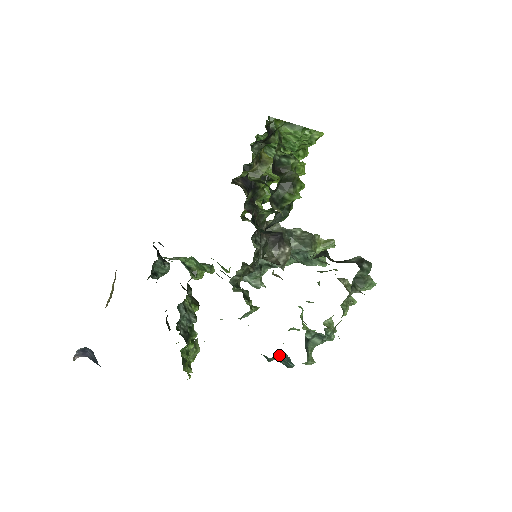
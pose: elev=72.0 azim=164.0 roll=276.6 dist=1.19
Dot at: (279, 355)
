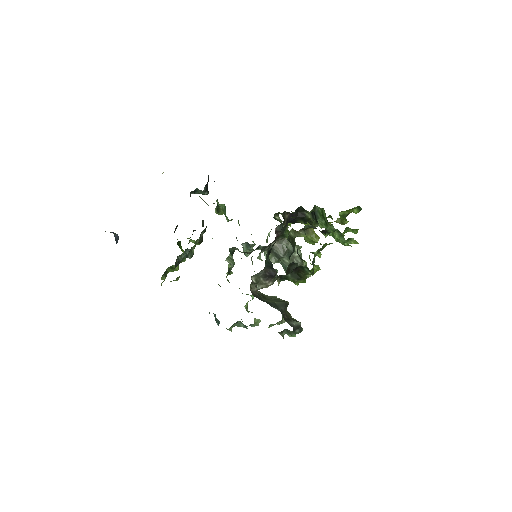
Dot at: occluded
